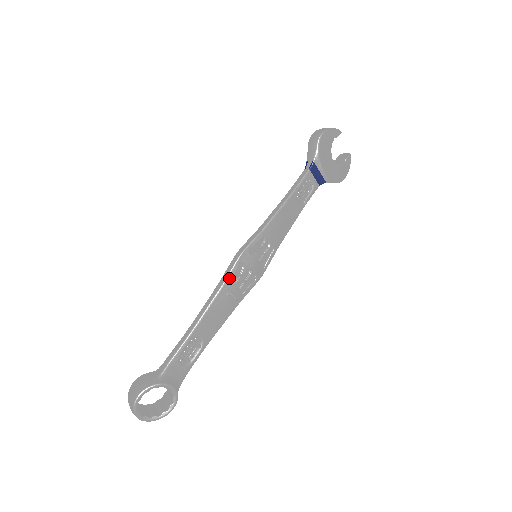
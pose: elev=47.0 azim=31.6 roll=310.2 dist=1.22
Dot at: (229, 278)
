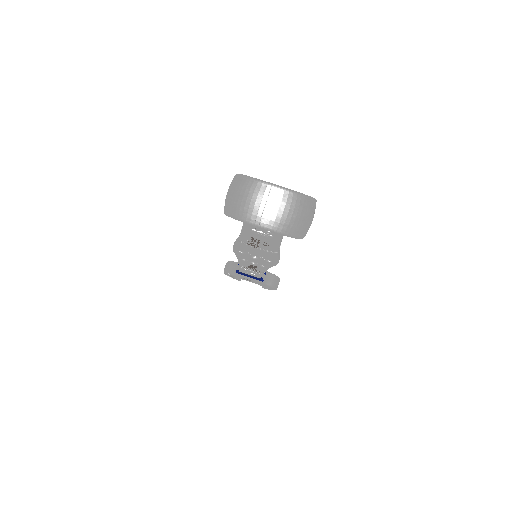
Dot at: occluded
